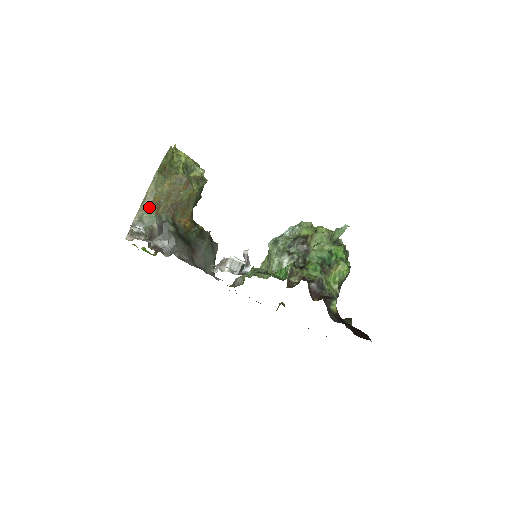
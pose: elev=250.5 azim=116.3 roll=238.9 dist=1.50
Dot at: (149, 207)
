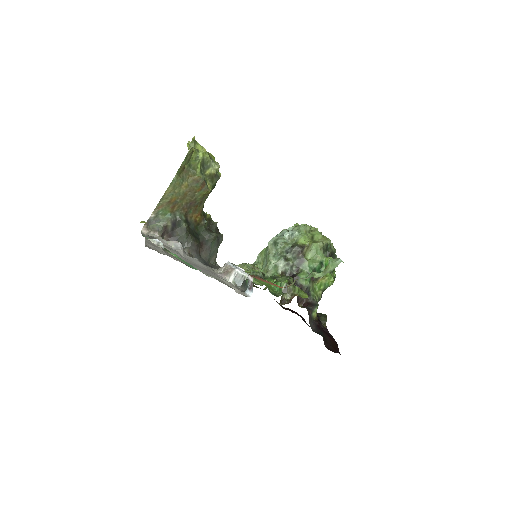
Dot at: (165, 206)
